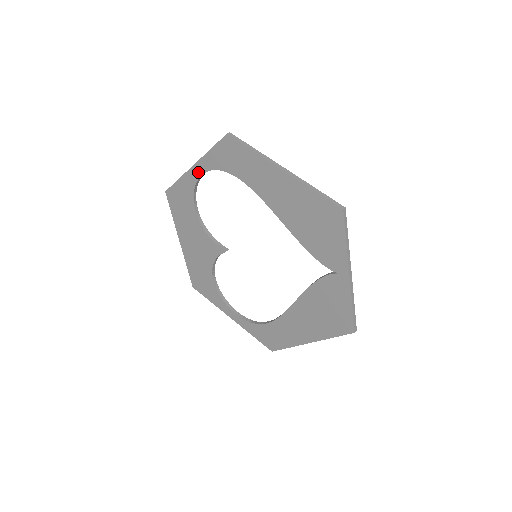
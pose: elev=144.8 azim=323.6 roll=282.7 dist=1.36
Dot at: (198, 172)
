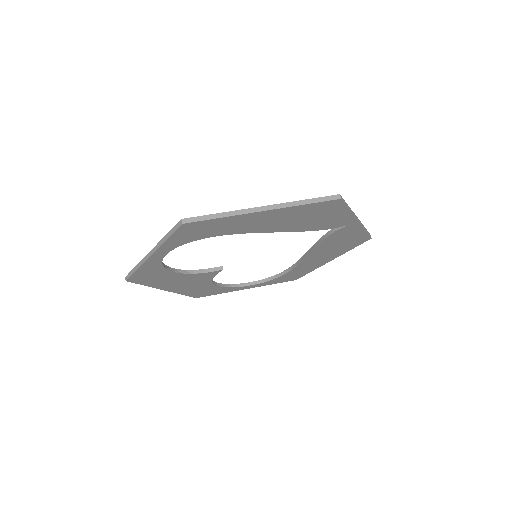
Dot at: (160, 256)
